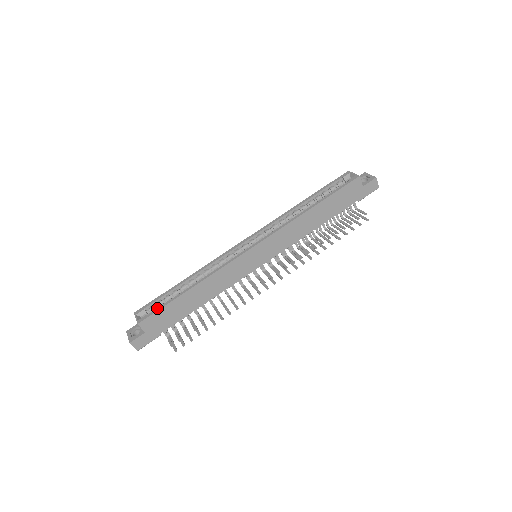
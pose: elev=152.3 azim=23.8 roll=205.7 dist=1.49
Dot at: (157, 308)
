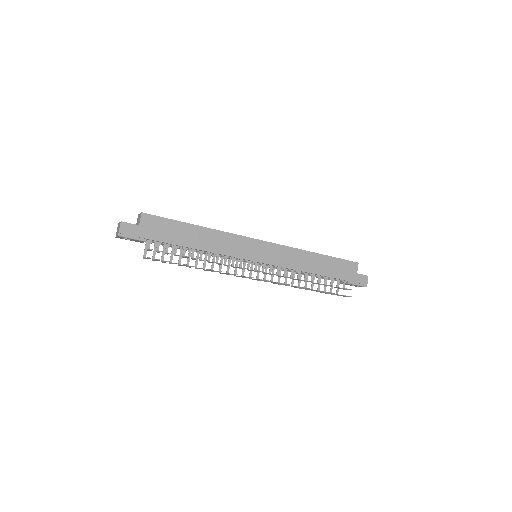
Dot at: occluded
